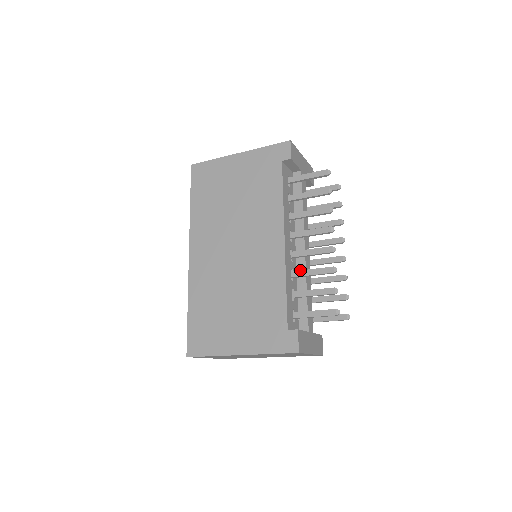
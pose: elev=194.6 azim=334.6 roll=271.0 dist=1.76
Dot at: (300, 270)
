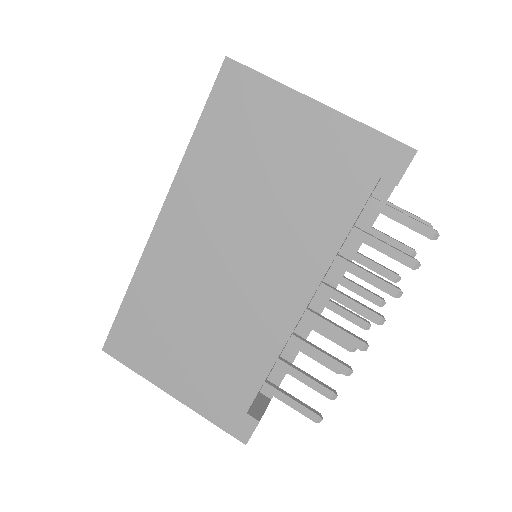
Dot at: (304, 341)
